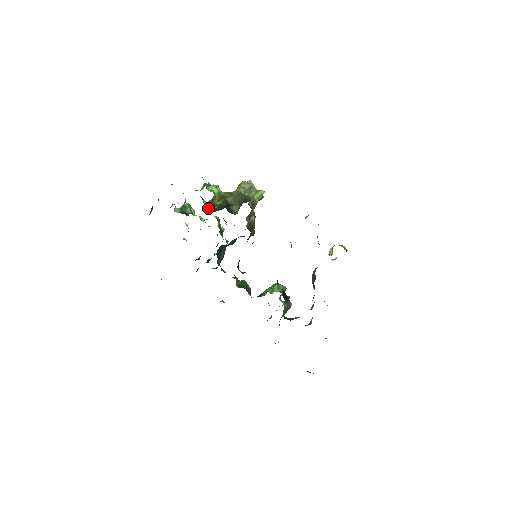
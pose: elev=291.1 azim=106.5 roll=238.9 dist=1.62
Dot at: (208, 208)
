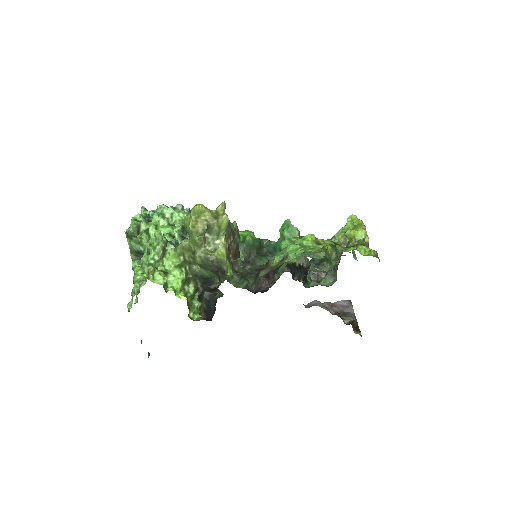
Dot at: occluded
